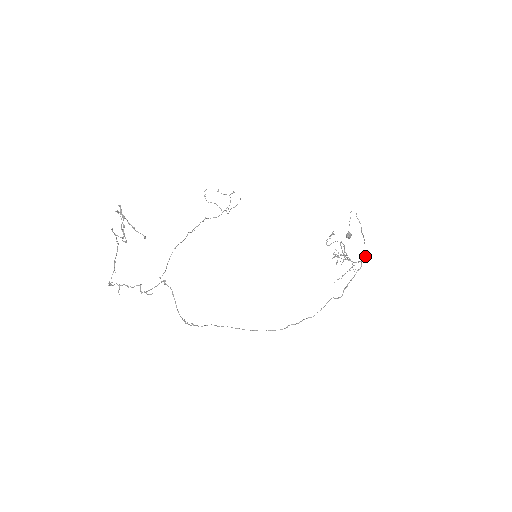
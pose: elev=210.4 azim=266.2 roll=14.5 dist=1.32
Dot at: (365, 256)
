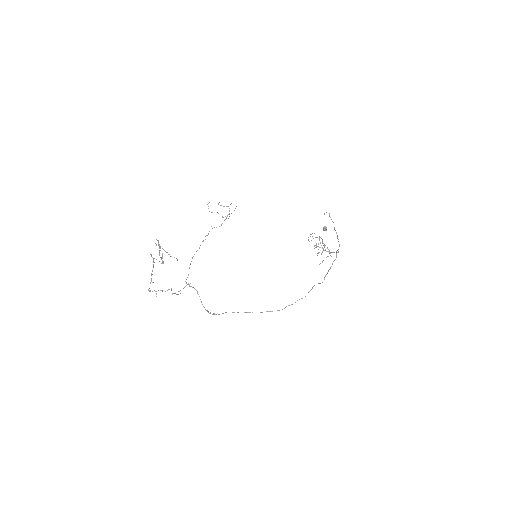
Dot at: occluded
